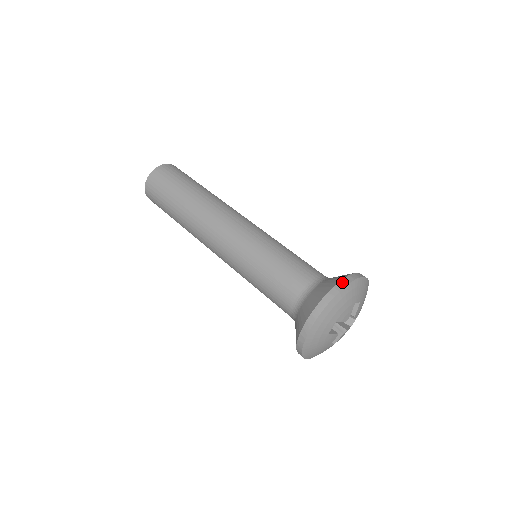
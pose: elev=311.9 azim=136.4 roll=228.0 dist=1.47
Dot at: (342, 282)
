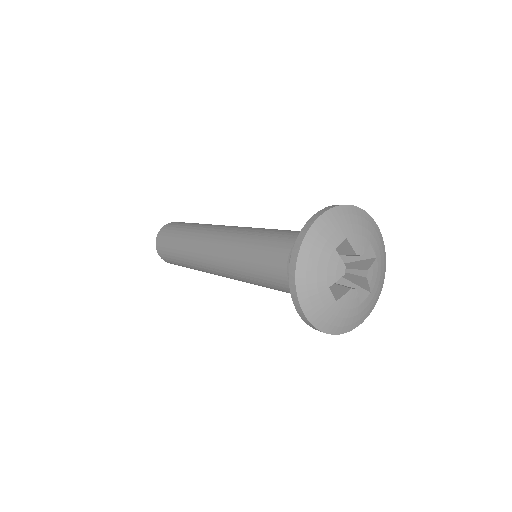
Dot at: occluded
